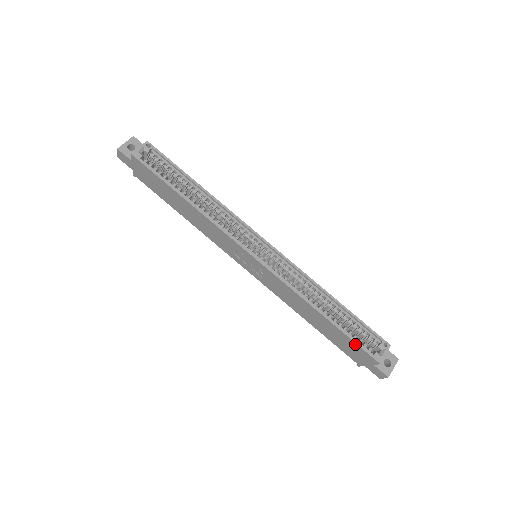
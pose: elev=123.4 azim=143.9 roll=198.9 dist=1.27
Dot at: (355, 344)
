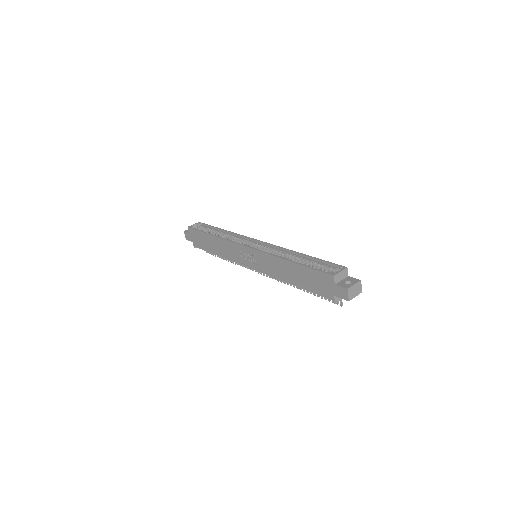
Dot at: (314, 271)
